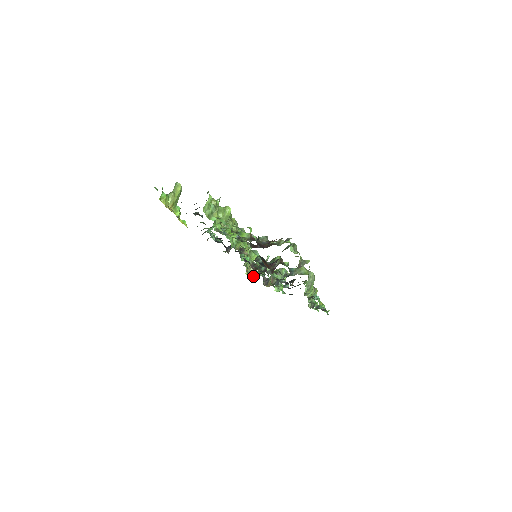
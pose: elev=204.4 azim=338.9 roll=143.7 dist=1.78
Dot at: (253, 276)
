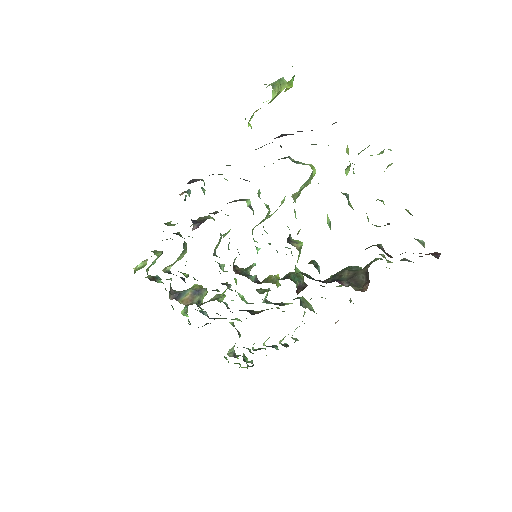
Dot at: (149, 278)
